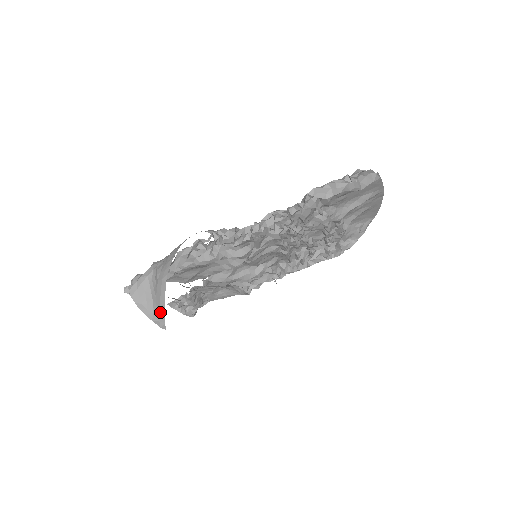
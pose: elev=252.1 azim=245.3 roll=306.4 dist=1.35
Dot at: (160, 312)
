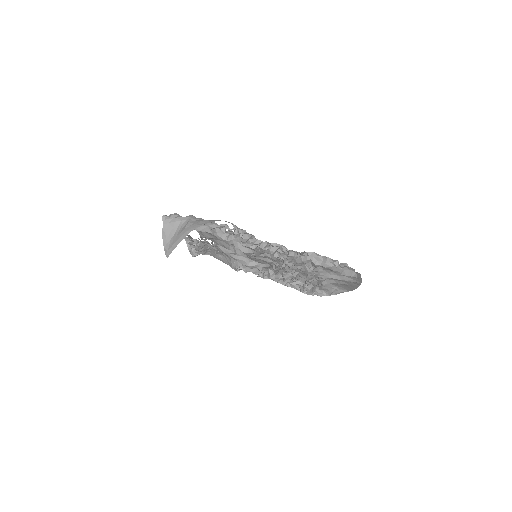
Dot at: (172, 247)
